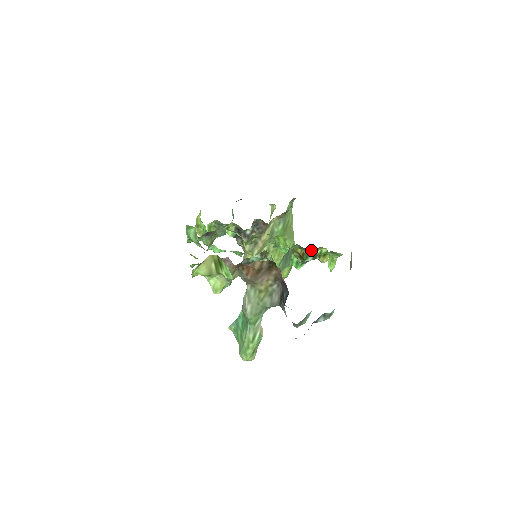
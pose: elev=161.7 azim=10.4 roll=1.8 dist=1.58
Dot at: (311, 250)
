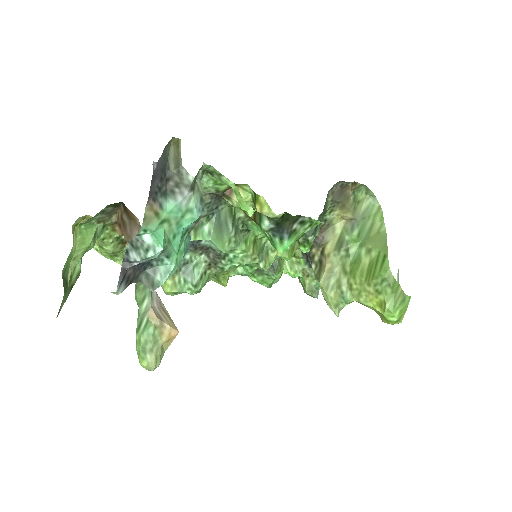
Dot at: (221, 193)
